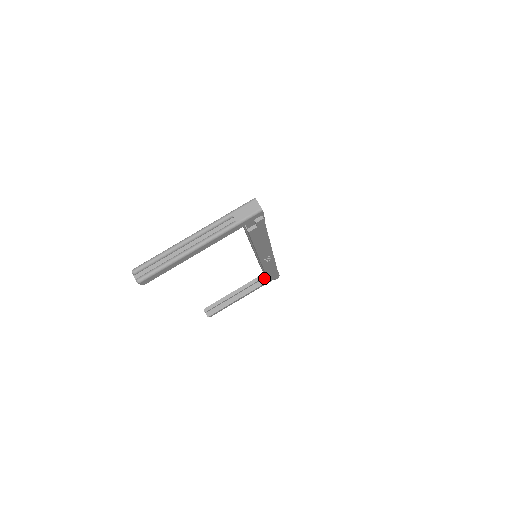
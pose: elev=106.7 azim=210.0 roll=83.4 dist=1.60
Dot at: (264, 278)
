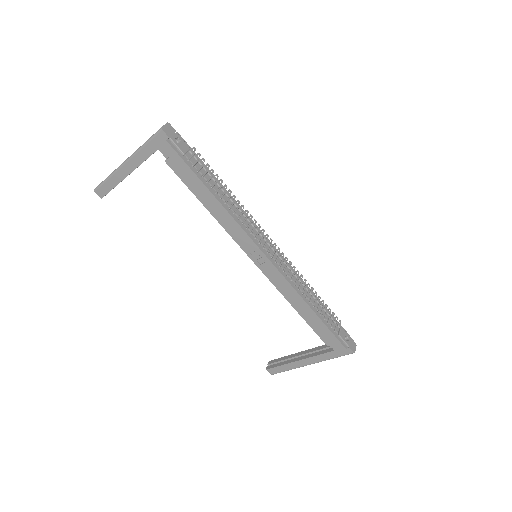
Dot at: occluded
